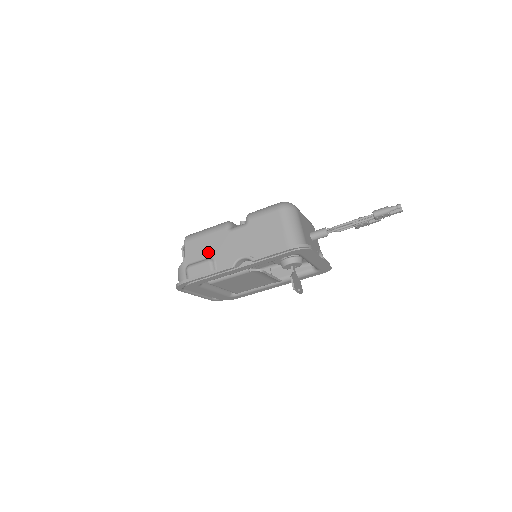
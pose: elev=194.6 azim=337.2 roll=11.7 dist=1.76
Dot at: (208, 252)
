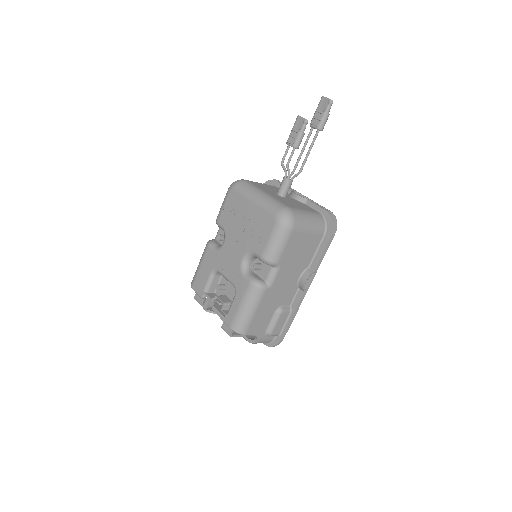
Dot at: (271, 312)
